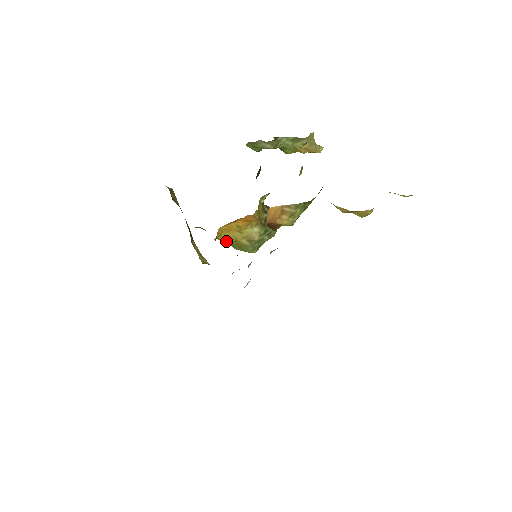
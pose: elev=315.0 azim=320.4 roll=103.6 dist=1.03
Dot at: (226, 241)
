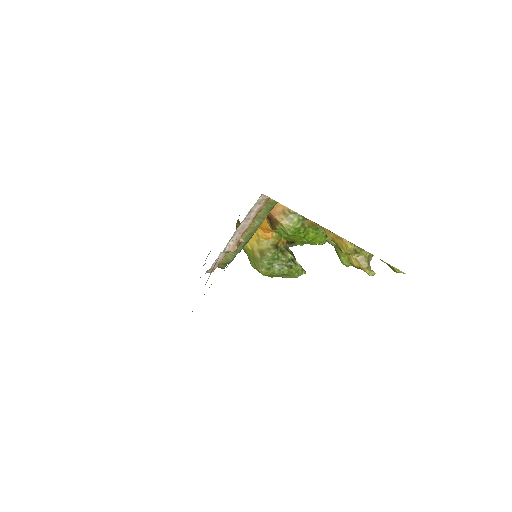
Dot at: (246, 248)
